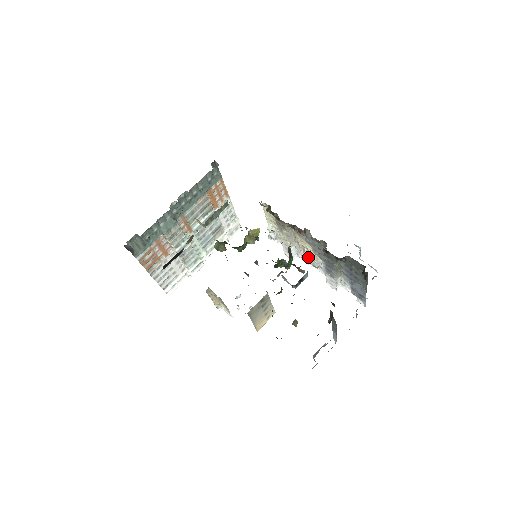
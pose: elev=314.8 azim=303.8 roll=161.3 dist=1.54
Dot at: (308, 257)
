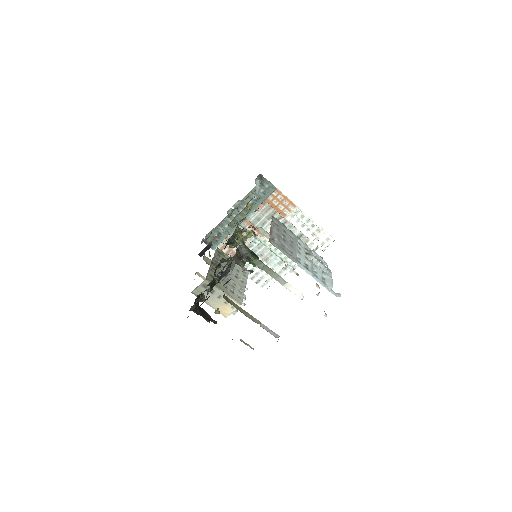
Dot at: occluded
